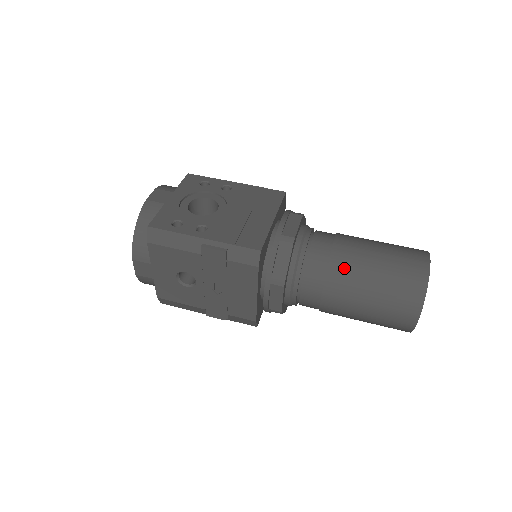
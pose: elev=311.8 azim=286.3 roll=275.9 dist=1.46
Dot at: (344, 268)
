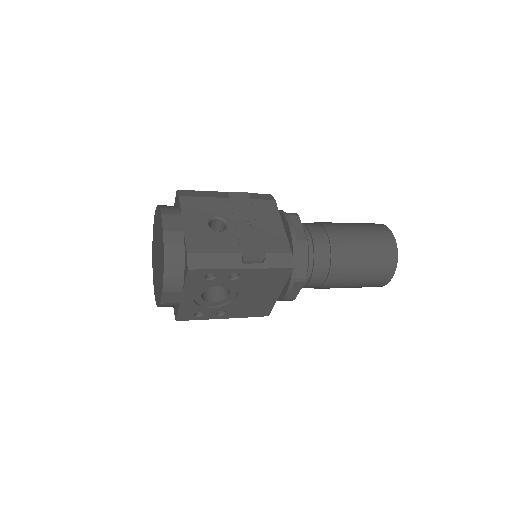
Dot at: occluded
